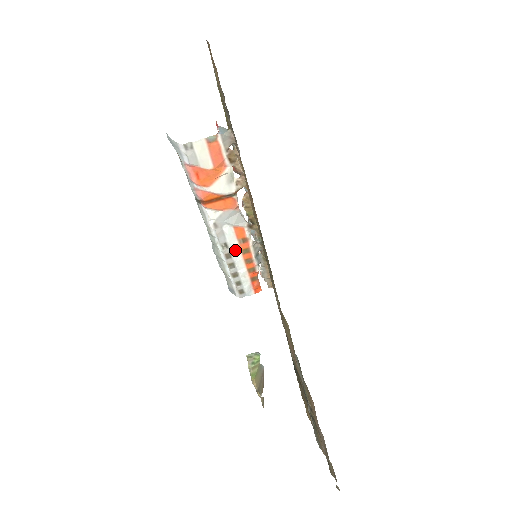
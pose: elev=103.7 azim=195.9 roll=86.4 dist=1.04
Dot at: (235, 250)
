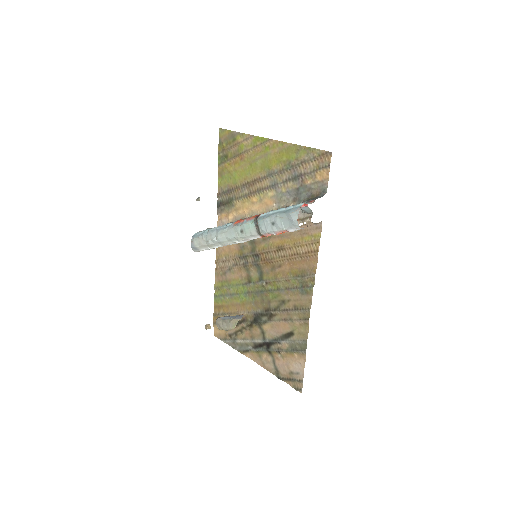
Dot at: occluded
